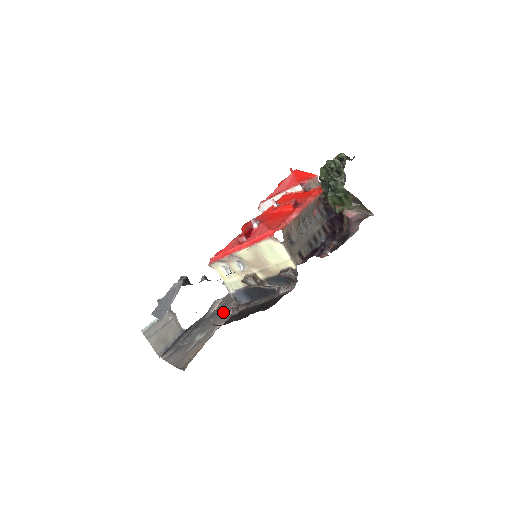
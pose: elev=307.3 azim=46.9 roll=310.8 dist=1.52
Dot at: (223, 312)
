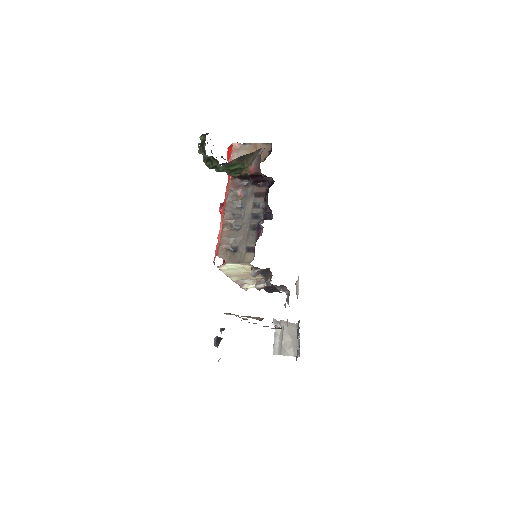
Dot at: occluded
